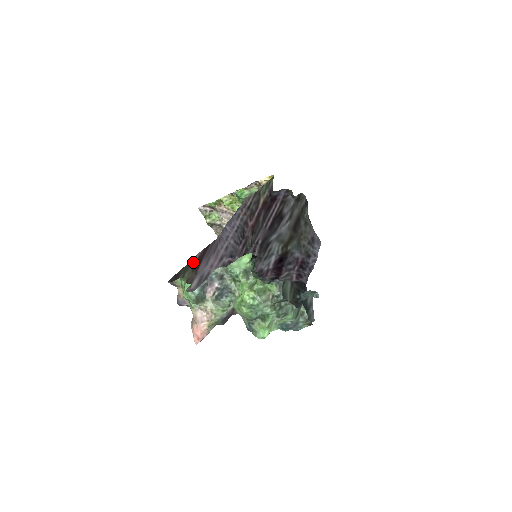
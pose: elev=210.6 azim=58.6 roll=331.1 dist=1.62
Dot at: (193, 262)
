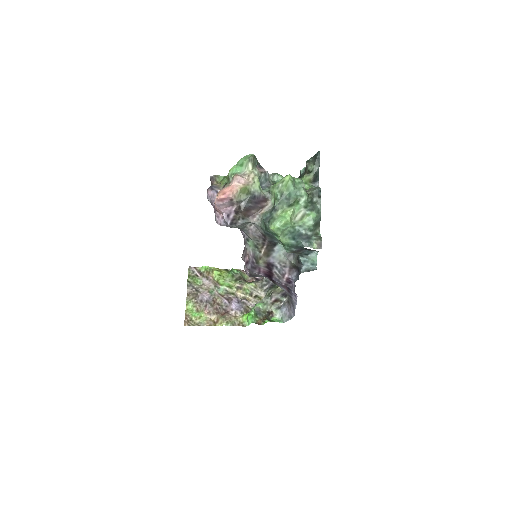
Dot at: occluded
